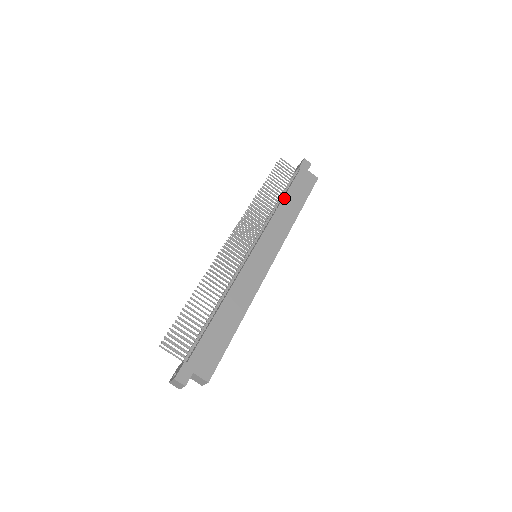
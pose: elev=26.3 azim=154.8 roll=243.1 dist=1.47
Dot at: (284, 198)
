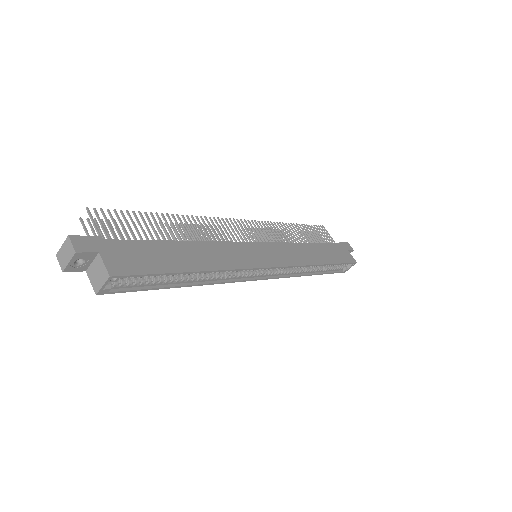
Dot at: (313, 244)
